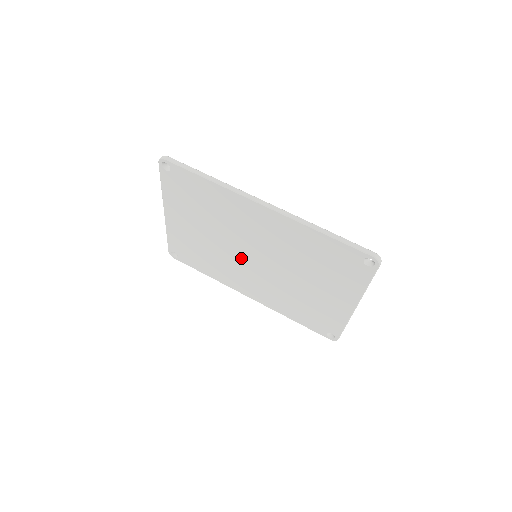
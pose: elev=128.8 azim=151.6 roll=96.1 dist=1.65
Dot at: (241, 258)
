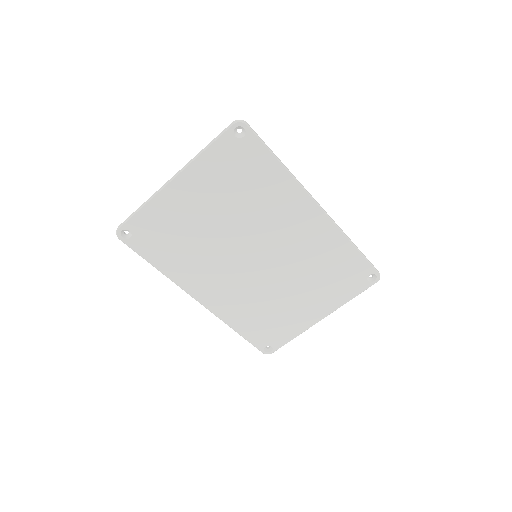
Dot at: (237, 255)
